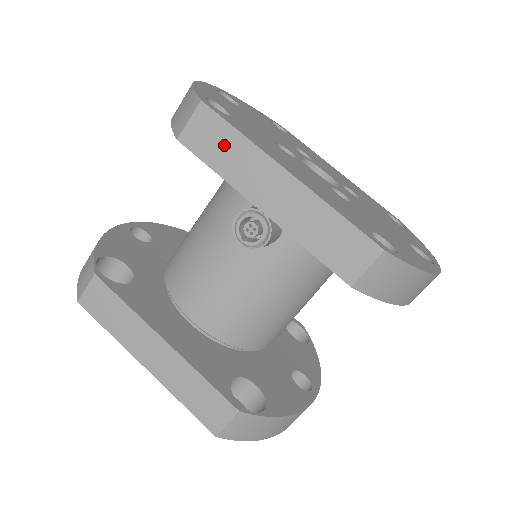
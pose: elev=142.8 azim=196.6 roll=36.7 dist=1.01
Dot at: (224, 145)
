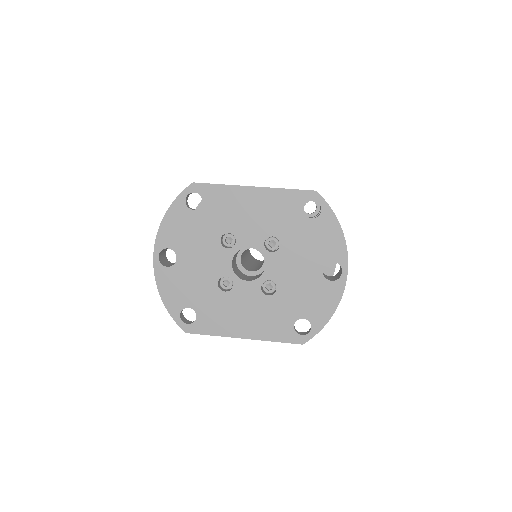
Dot at: occluded
